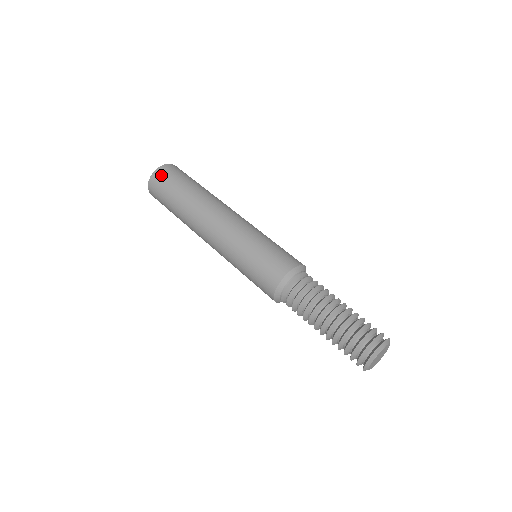
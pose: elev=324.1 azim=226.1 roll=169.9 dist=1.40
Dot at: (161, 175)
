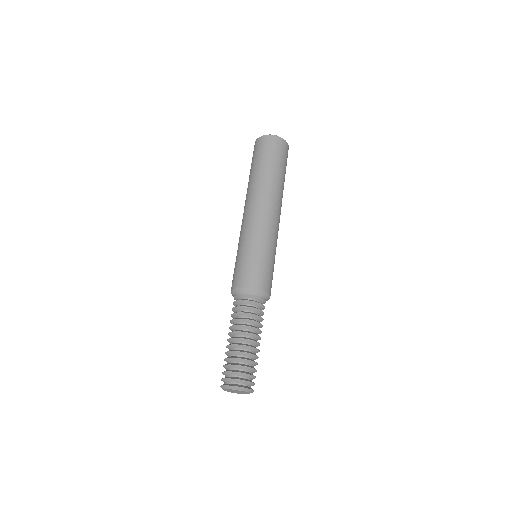
Dot at: (259, 144)
